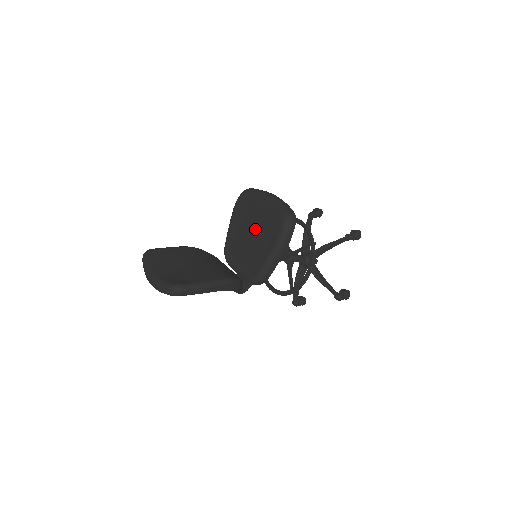
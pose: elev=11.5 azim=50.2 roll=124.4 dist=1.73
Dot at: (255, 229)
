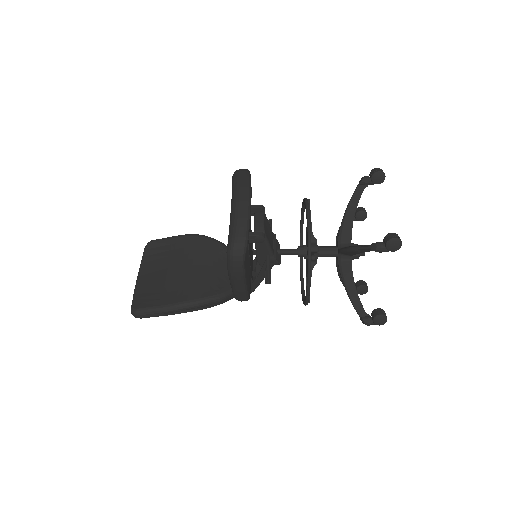
Dot at: occluded
